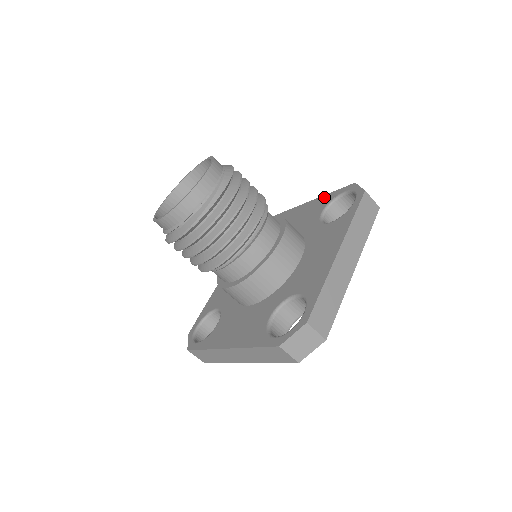
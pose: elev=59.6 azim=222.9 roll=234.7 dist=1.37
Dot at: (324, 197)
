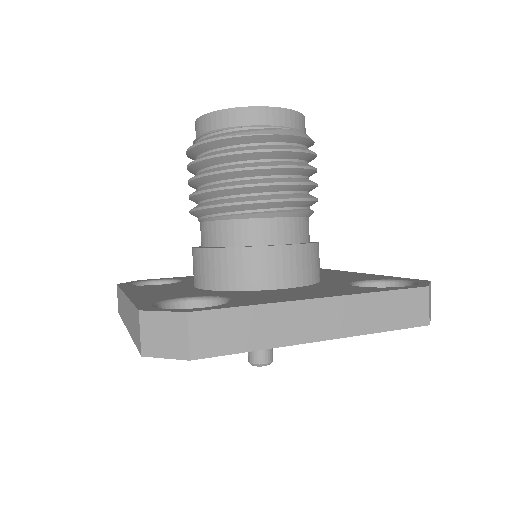
Dot at: (386, 276)
